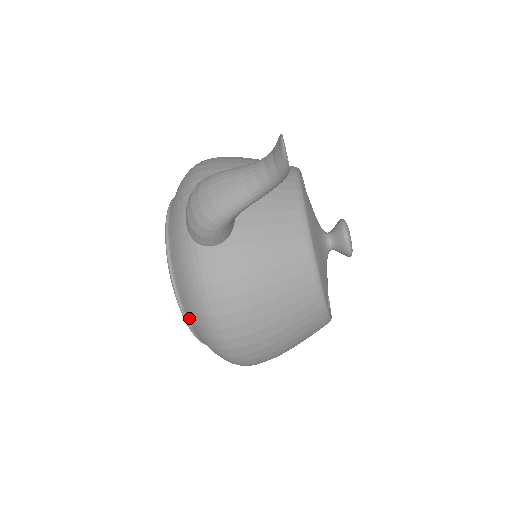
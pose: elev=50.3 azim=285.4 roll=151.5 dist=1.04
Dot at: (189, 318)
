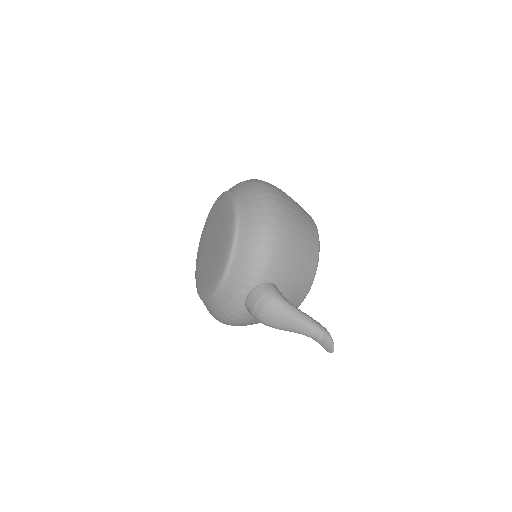
Dot at: (208, 306)
